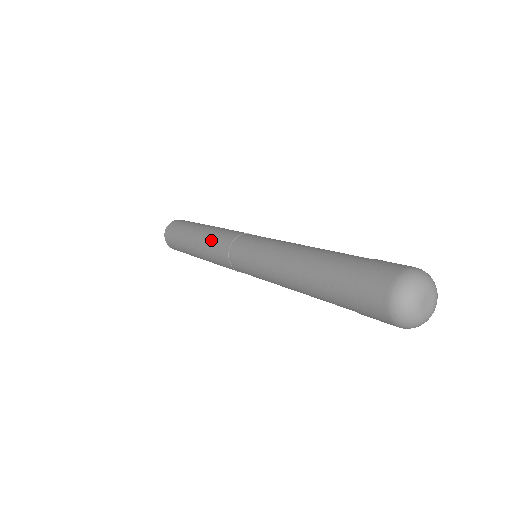
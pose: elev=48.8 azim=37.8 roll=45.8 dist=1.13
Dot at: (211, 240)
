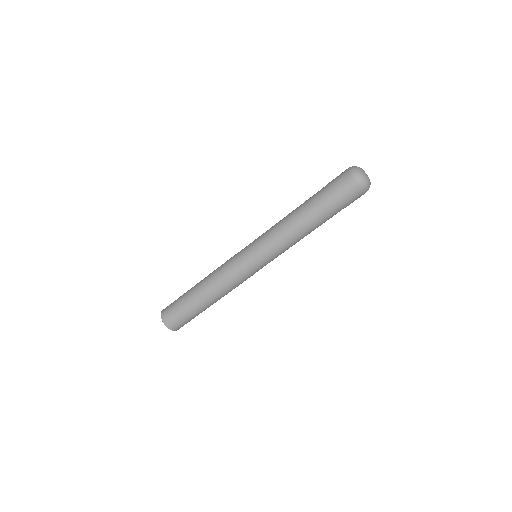
Dot at: (217, 271)
